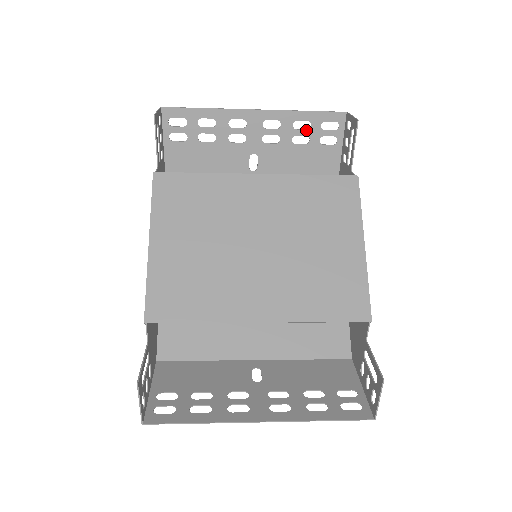
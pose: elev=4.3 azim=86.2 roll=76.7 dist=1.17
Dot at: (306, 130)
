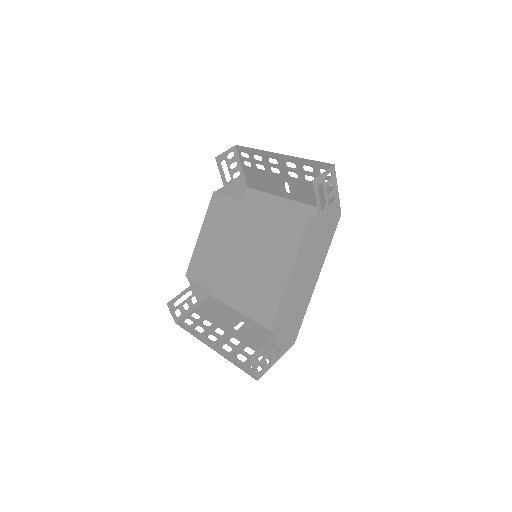
Dot at: (311, 173)
